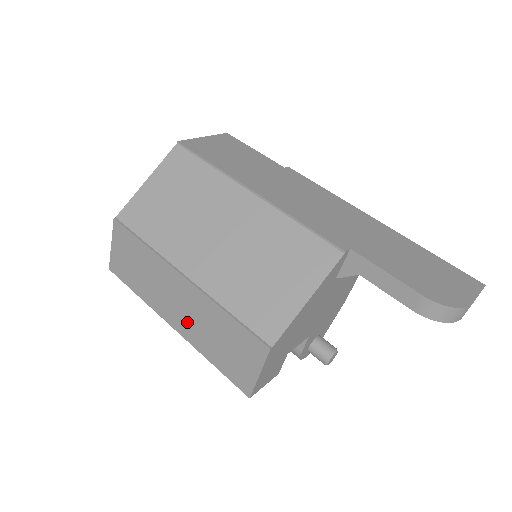
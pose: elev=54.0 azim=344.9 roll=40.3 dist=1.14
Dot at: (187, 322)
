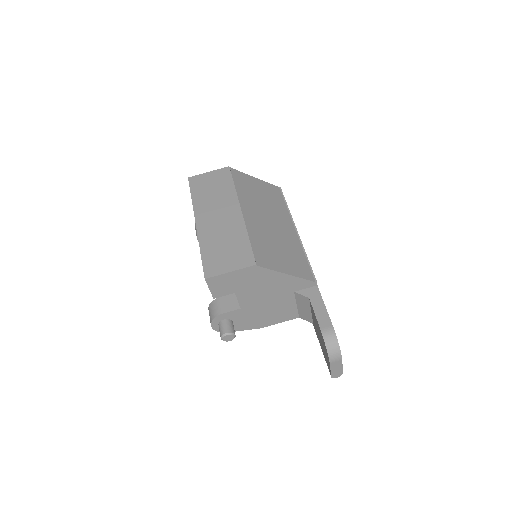
Dot at: (212, 226)
